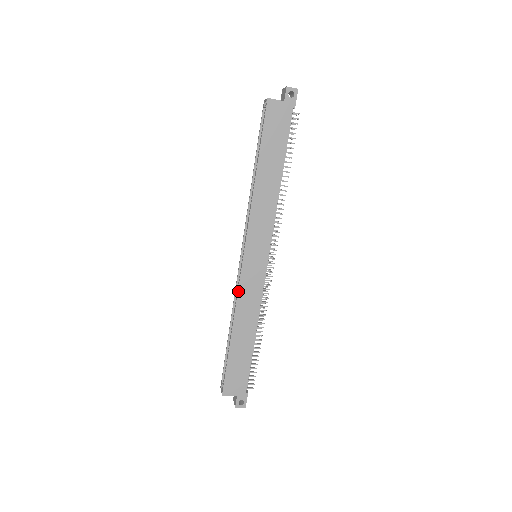
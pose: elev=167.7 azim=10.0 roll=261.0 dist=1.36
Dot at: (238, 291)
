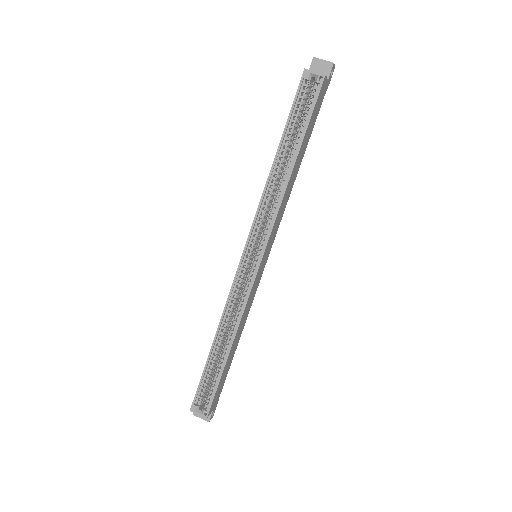
Dot at: (247, 302)
